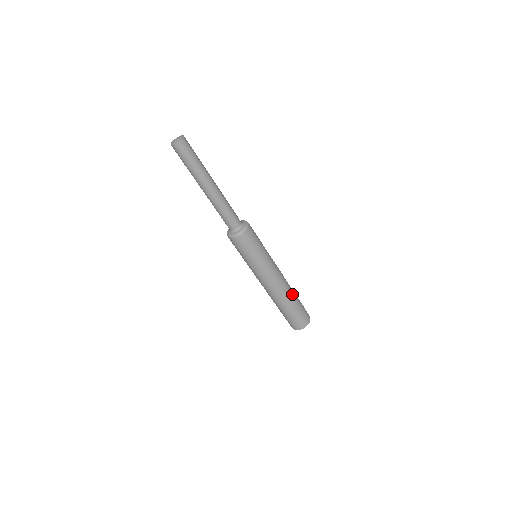
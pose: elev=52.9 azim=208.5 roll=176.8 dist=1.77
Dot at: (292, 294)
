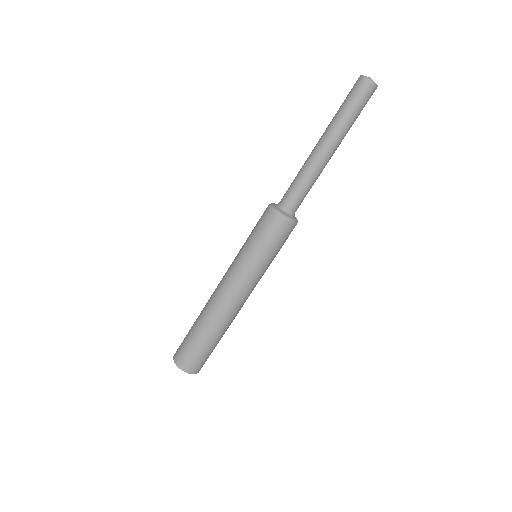
Dot at: occluded
